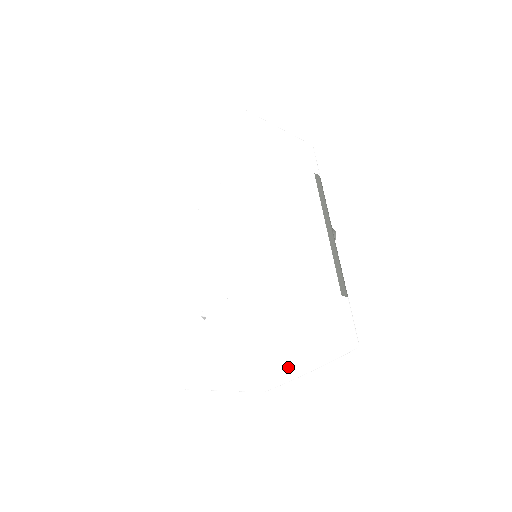
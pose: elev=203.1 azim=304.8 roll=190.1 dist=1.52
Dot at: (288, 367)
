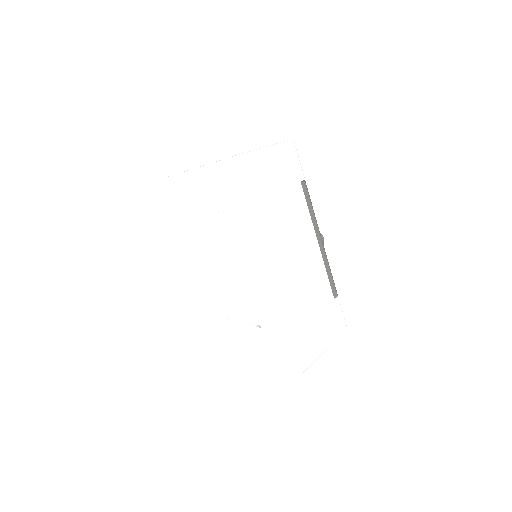
Dot at: occluded
